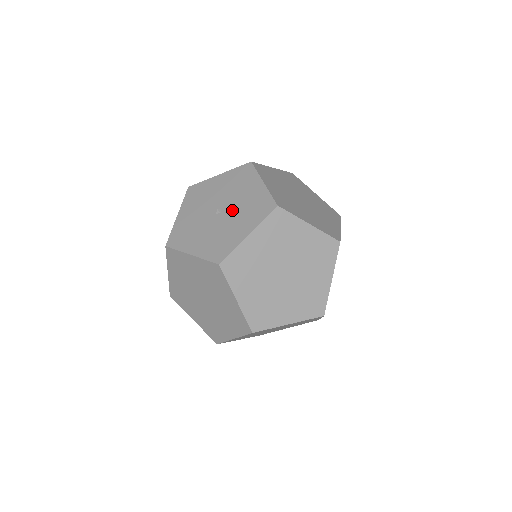
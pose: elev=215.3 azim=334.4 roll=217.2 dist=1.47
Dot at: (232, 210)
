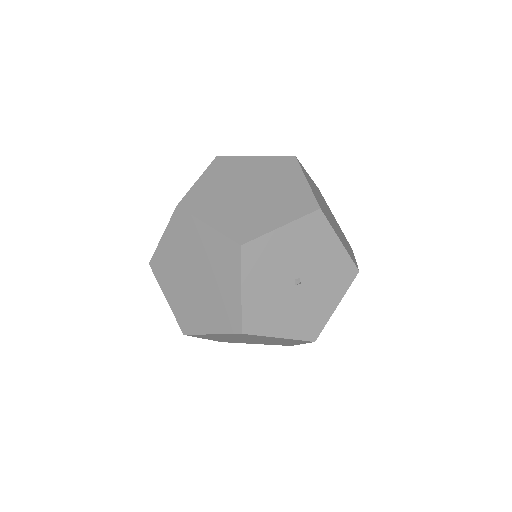
Dot at: (314, 280)
